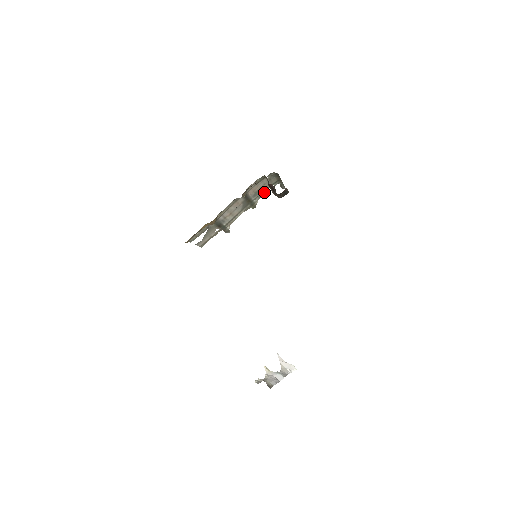
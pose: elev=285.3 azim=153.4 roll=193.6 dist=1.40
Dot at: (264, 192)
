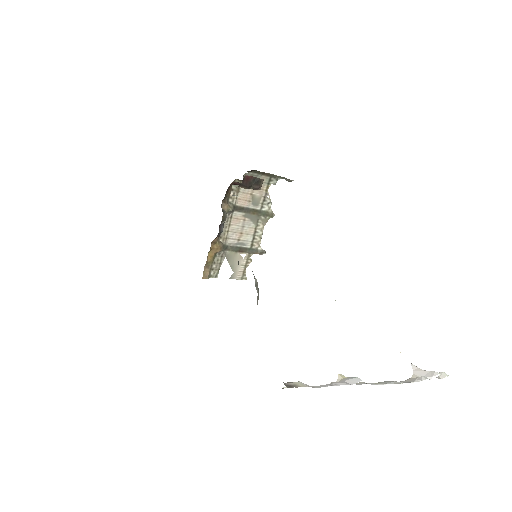
Dot at: occluded
